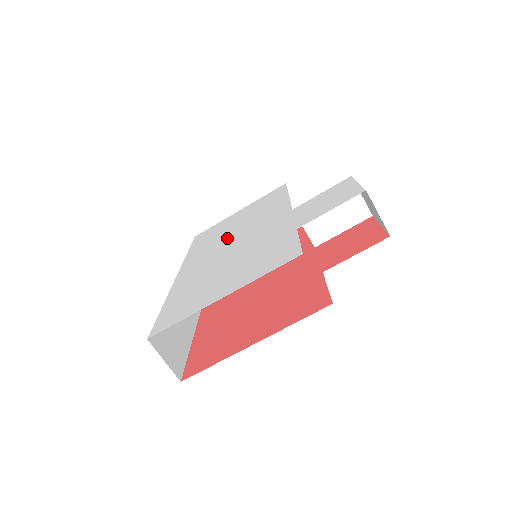
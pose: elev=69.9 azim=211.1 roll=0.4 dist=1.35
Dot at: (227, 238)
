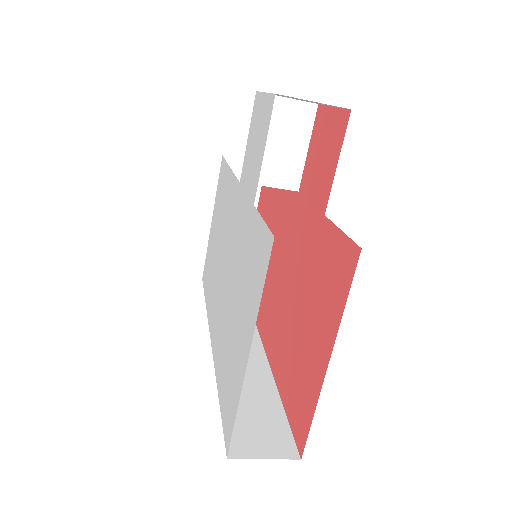
Dot at: (218, 264)
